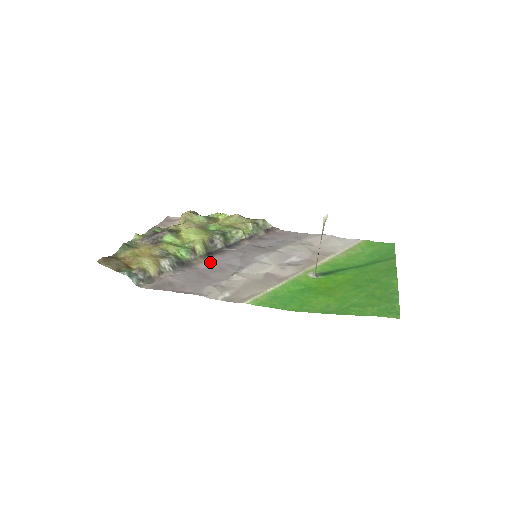
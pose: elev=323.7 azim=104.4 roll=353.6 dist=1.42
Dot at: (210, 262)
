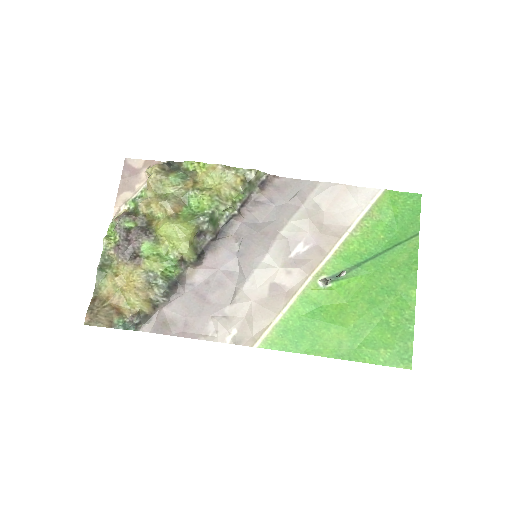
Dot at: (204, 271)
